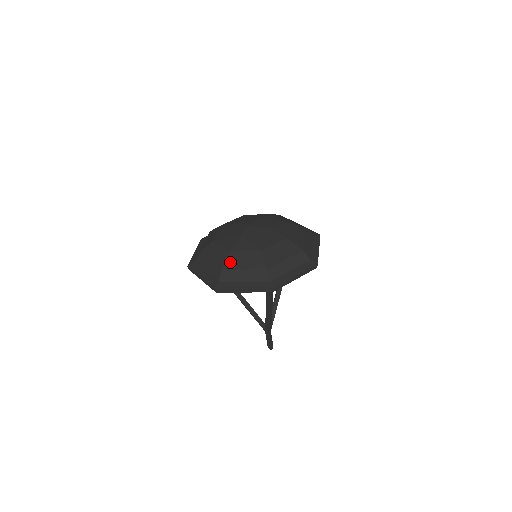
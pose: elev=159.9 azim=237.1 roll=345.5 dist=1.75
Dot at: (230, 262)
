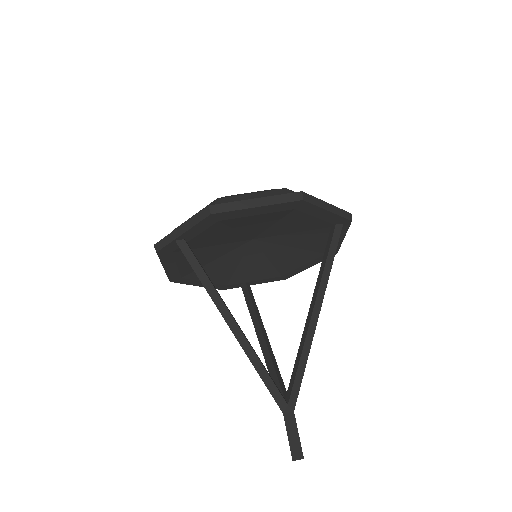
Dot at: occluded
